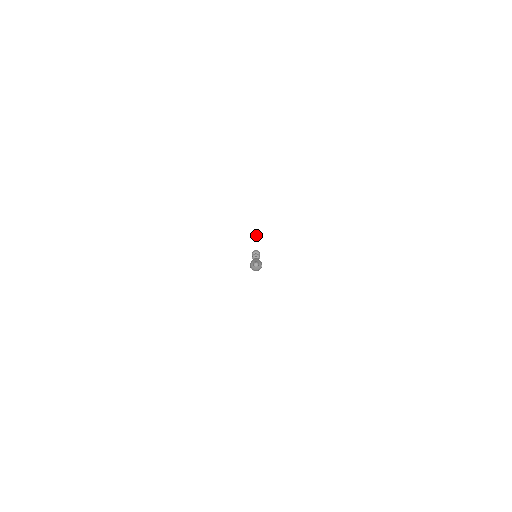
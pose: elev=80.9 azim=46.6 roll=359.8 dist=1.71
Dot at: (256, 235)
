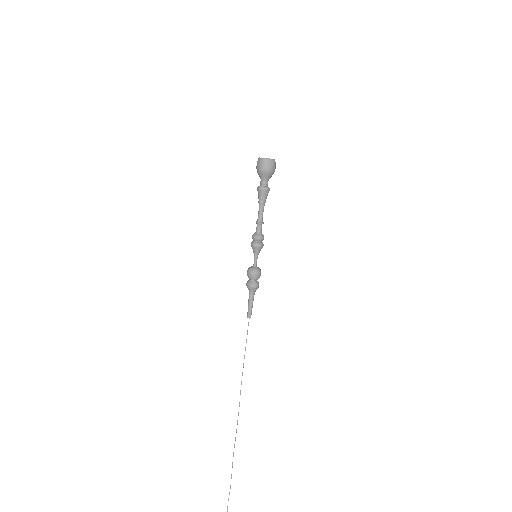
Dot at: out of frame
